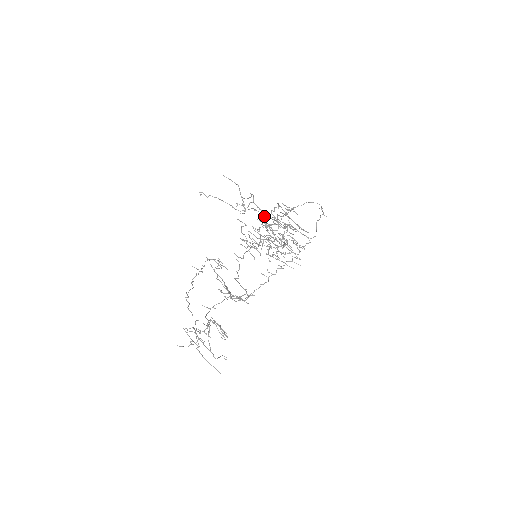
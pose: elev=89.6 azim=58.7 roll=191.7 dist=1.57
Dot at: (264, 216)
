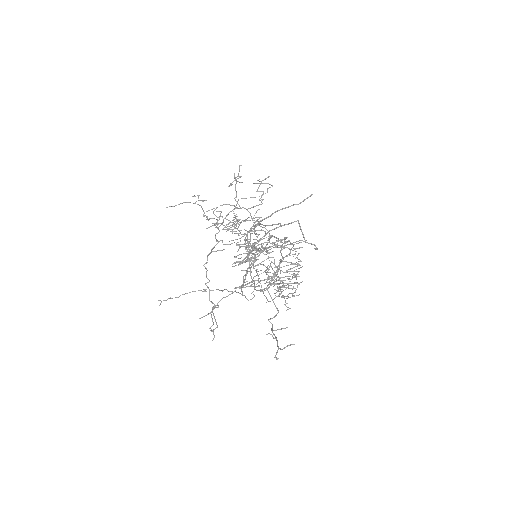
Dot at: occluded
